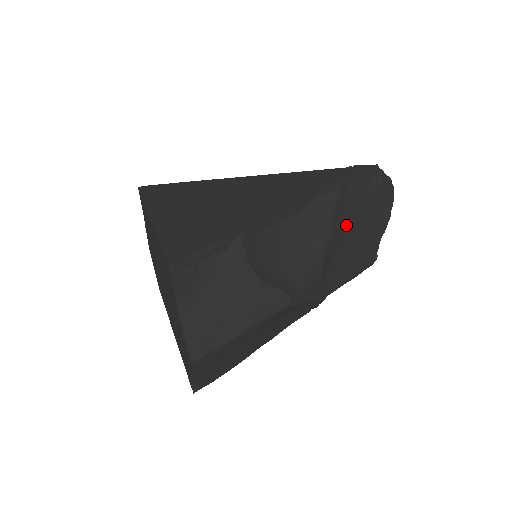
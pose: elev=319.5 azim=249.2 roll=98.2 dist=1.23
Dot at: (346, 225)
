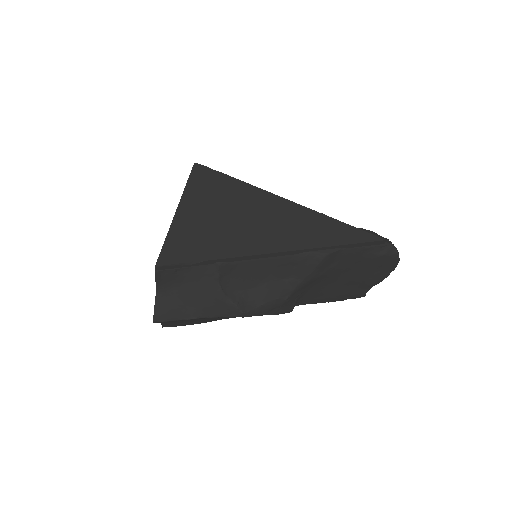
Dot at: (331, 273)
